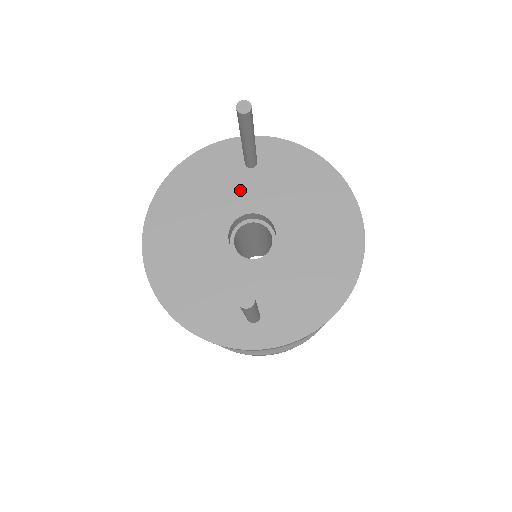
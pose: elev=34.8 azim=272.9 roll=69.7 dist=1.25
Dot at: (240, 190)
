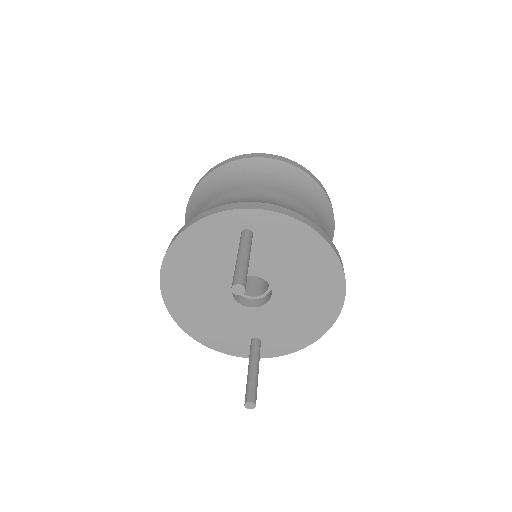
Dot at: occluded
